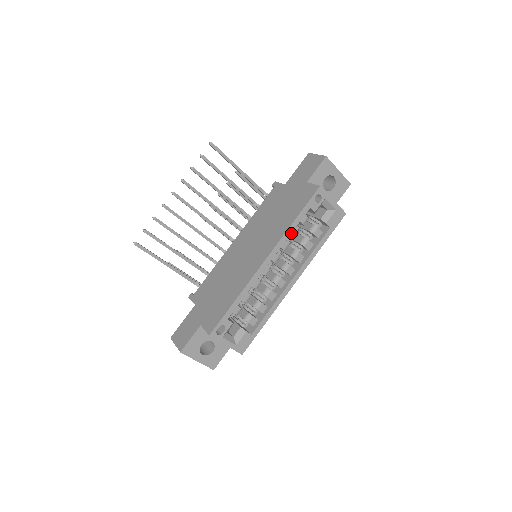
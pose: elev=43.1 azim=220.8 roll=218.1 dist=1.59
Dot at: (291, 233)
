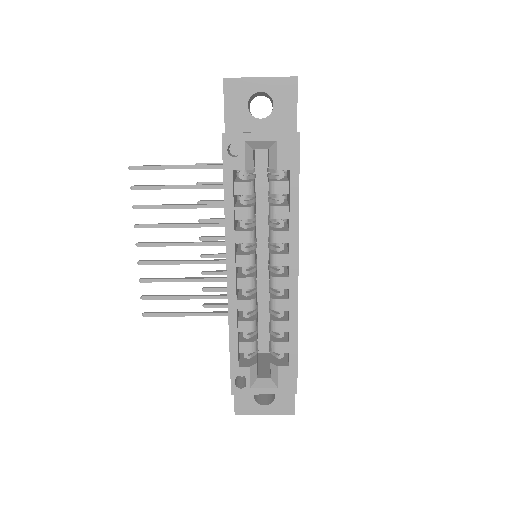
Dot at: (240, 217)
